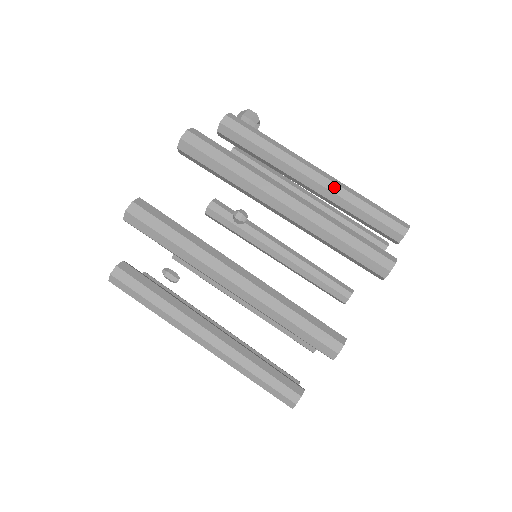
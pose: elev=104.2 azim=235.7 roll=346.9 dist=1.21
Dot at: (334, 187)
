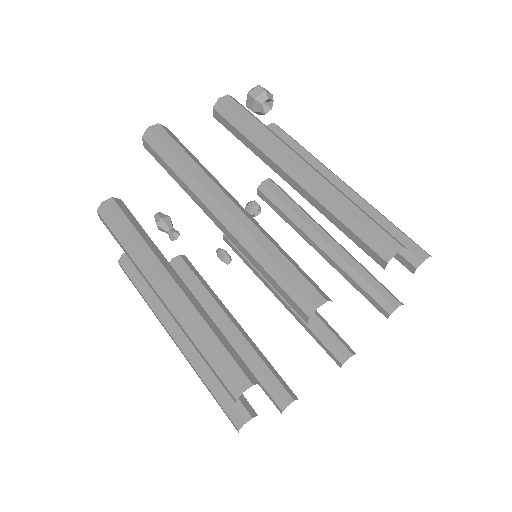
Dot at: (313, 188)
